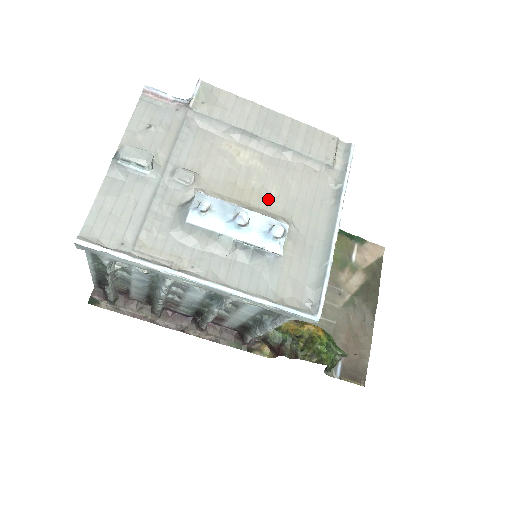
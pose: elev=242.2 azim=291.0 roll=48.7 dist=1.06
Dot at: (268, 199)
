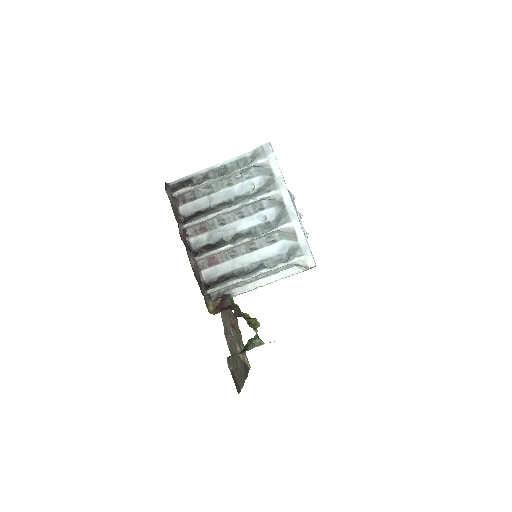
Dot at: occluded
